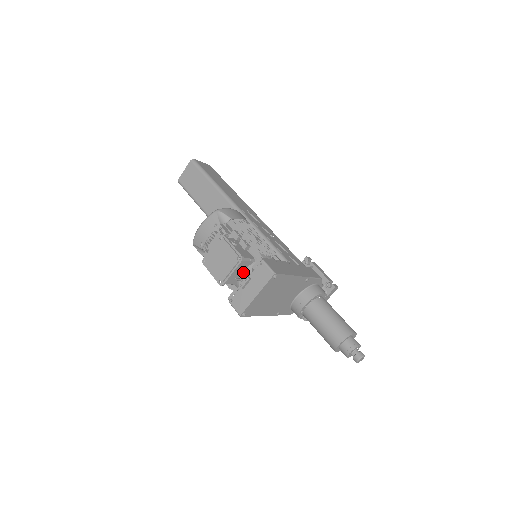
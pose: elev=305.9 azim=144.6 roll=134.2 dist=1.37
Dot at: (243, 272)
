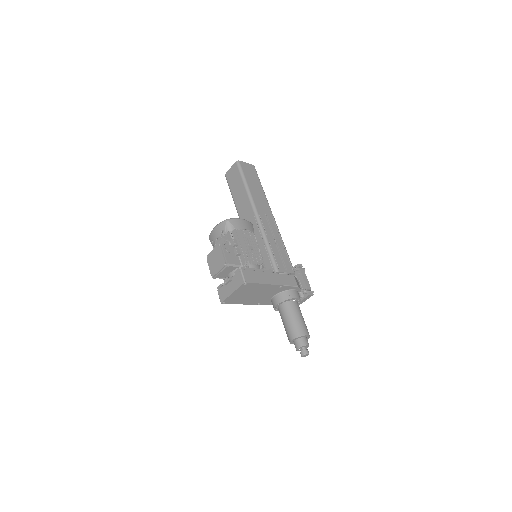
Dot at: (231, 272)
